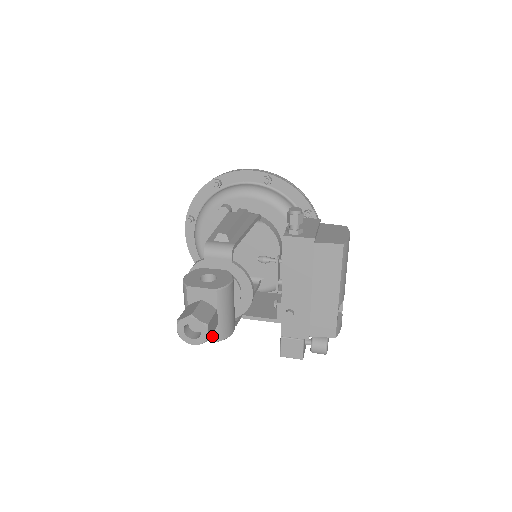
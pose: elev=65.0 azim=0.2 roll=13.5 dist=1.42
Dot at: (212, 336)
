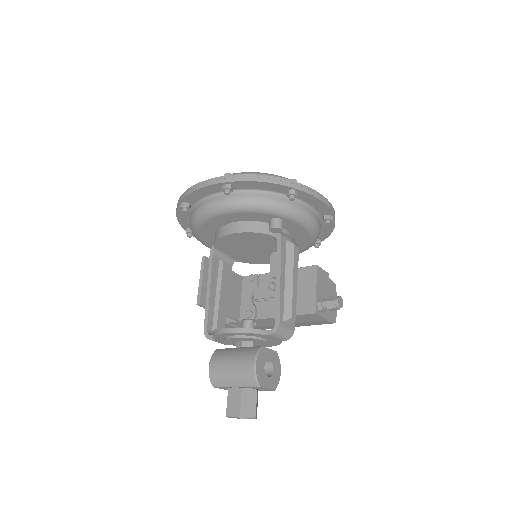
Dot at: occluded
